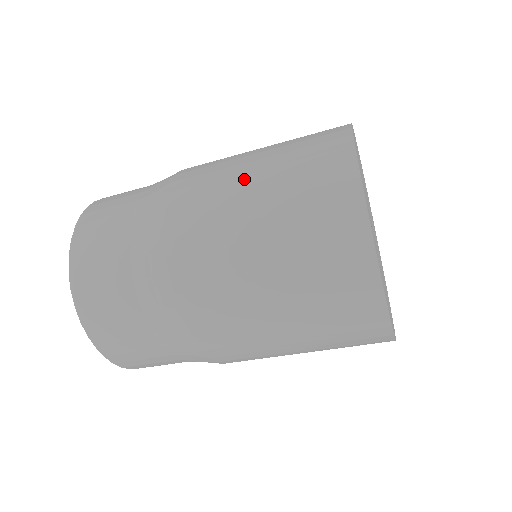
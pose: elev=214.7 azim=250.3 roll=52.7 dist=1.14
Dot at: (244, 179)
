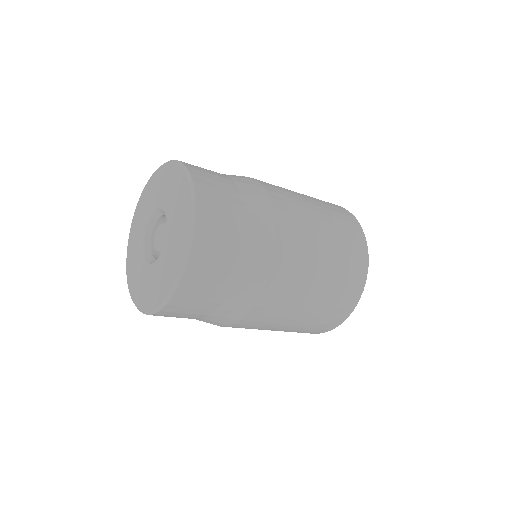
Dot at: (320, 236)
